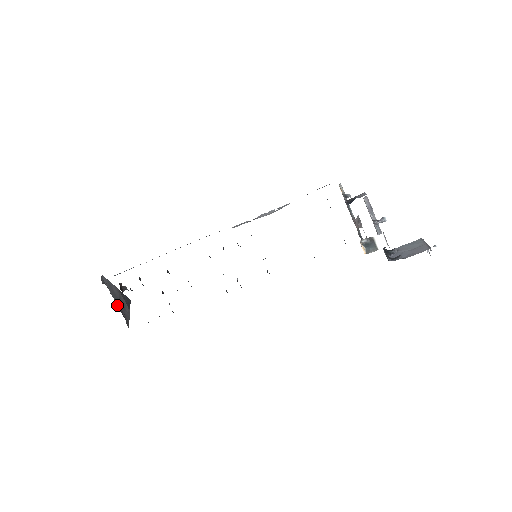
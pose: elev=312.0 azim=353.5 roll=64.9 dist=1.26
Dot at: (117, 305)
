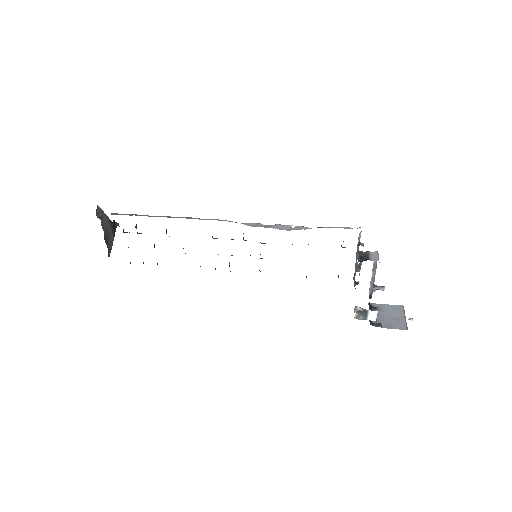
Dot at: (104, 236)
